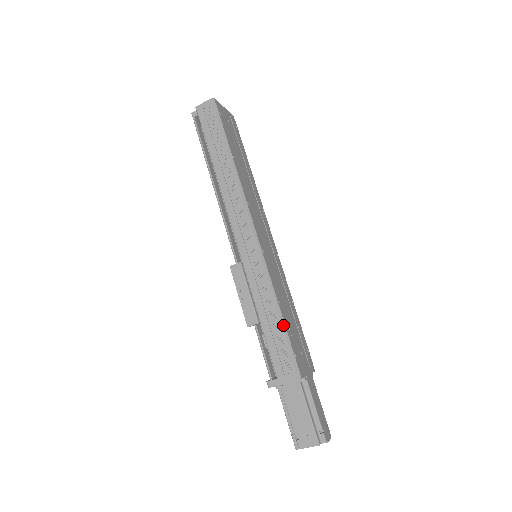
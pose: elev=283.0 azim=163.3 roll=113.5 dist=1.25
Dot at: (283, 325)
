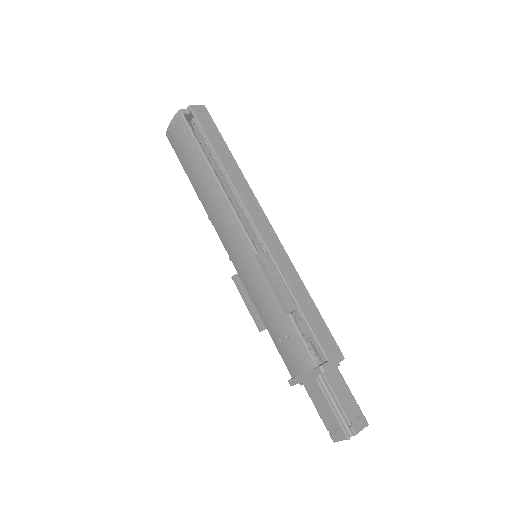
Dot at: (318, 310)
